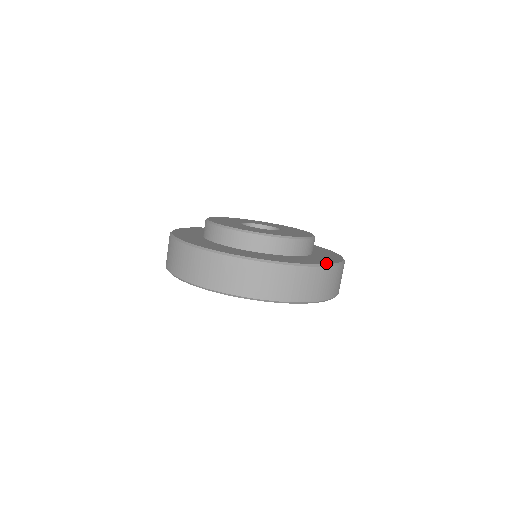
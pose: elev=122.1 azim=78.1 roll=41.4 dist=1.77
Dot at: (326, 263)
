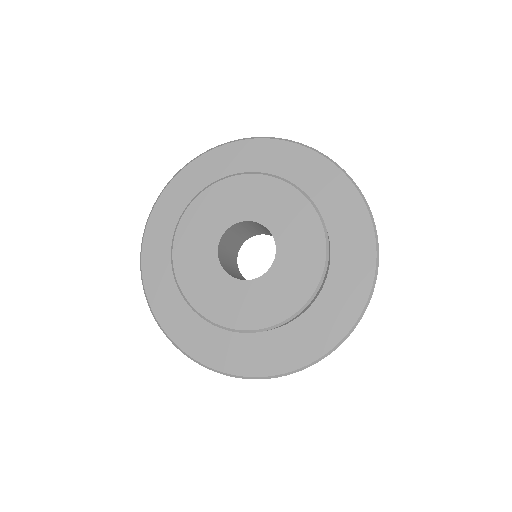
Dot at: (367, 290)
